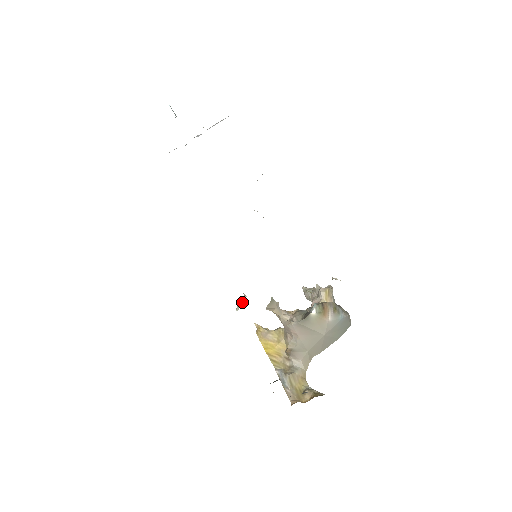
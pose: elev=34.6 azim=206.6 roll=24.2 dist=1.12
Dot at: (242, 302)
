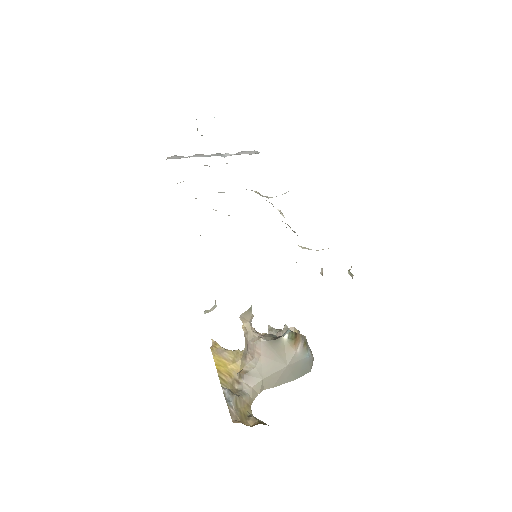
Dot at: (211, 309)
